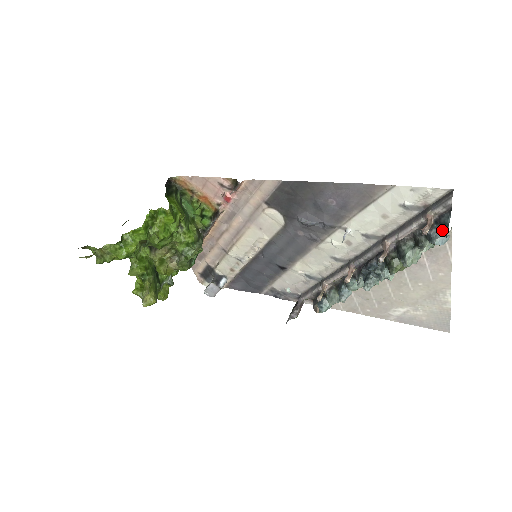
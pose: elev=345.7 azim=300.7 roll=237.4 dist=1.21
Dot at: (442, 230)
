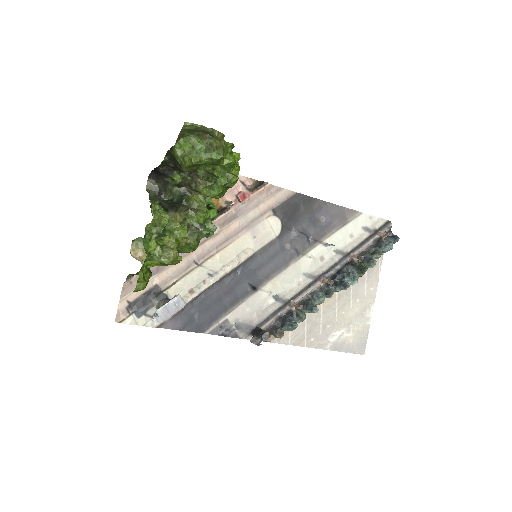
Dot at: (392, 239)
